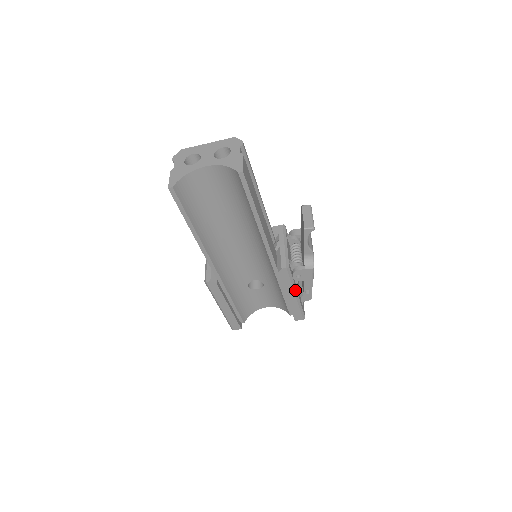
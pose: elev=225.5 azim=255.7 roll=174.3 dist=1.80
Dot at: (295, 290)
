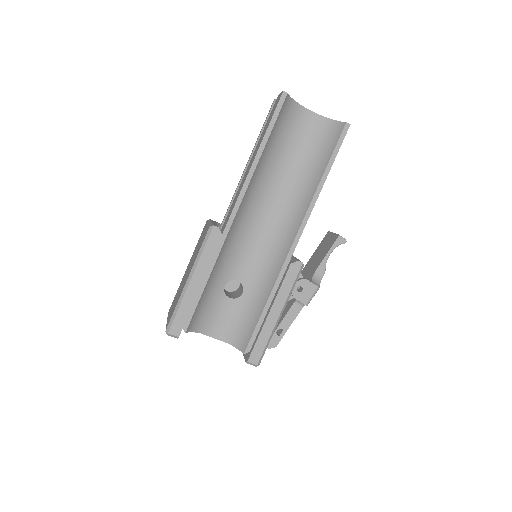
Dot at: (284, 306)
